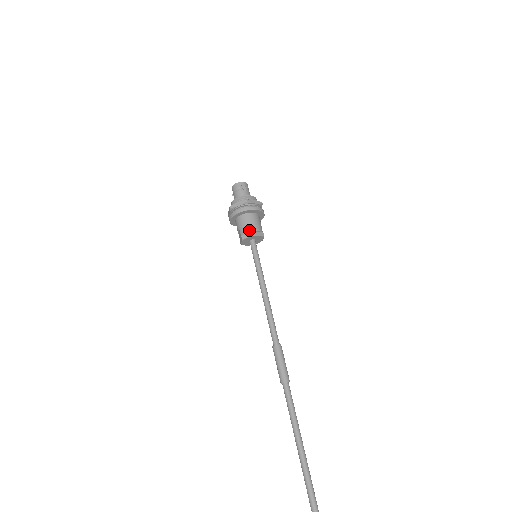
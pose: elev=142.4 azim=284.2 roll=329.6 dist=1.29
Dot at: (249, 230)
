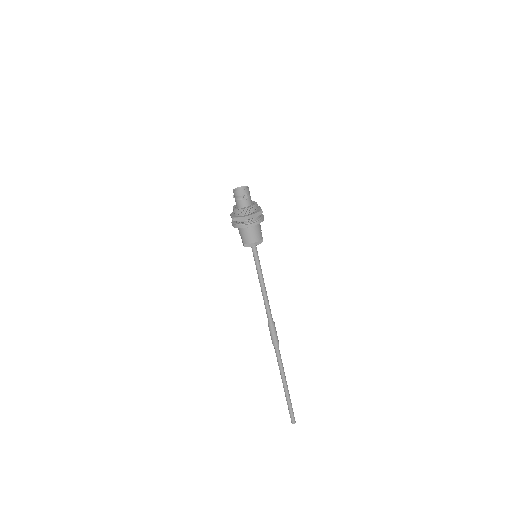
Dot at: (251, 242)
